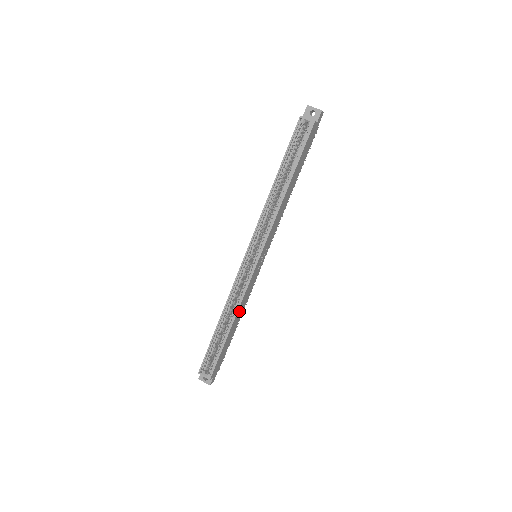
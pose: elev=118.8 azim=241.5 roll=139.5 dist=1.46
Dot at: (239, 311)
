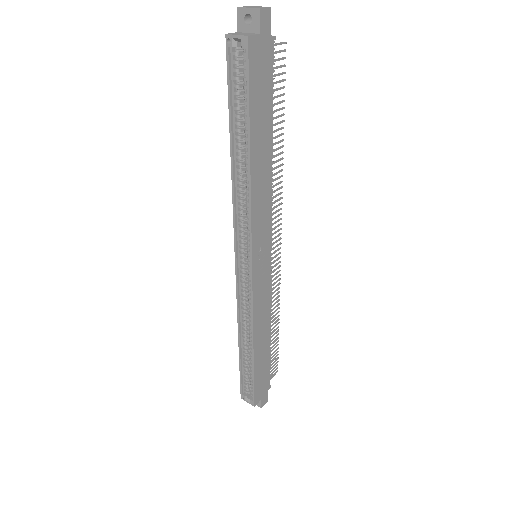
Dot at: (258, 328)
